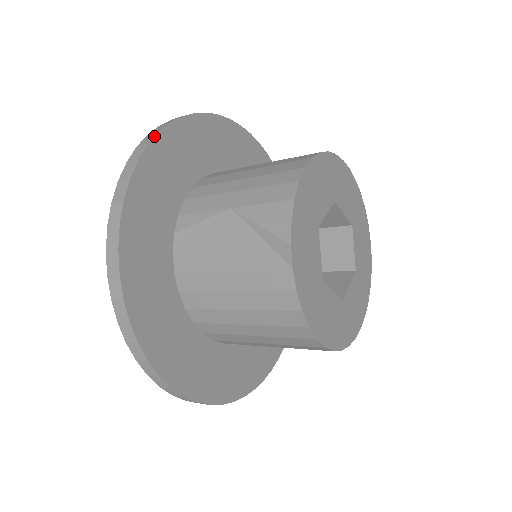
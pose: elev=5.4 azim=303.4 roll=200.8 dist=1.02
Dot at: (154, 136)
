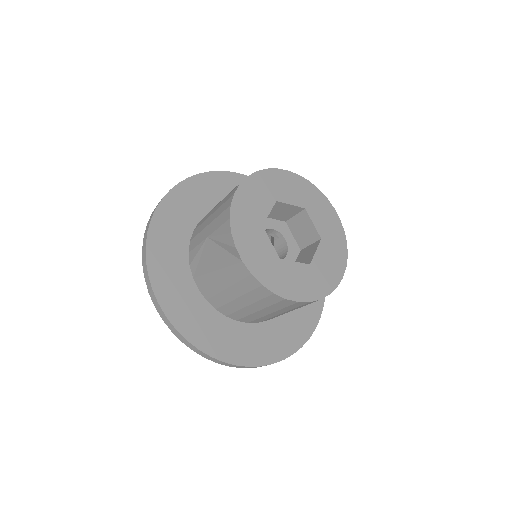
Dot at: (153, 213)
